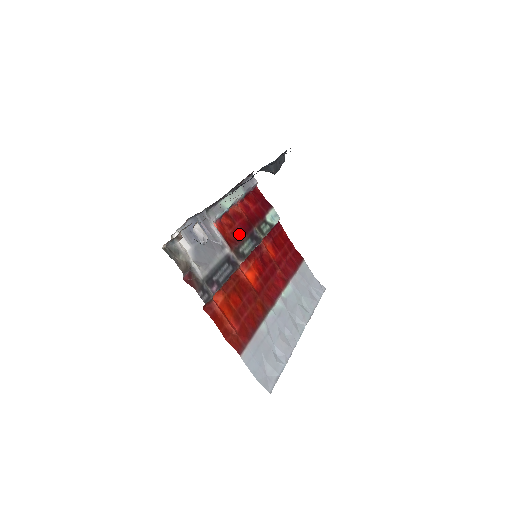
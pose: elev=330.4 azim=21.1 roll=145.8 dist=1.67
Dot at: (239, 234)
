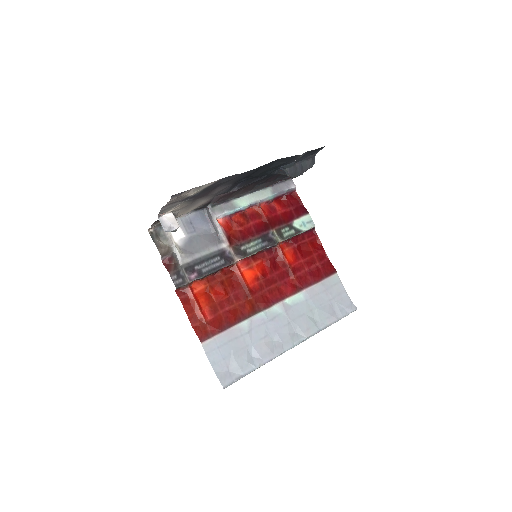
Dot at: (248, 233)
